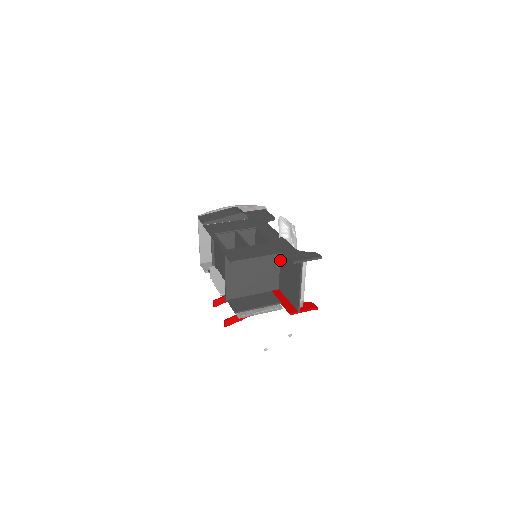
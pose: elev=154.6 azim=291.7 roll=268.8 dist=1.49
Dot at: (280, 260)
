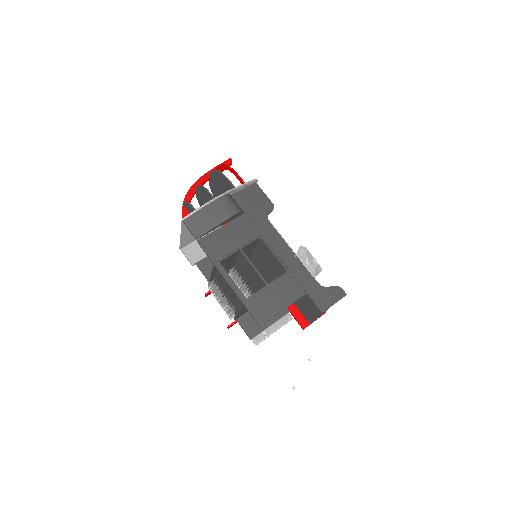
Dot at: occluded
